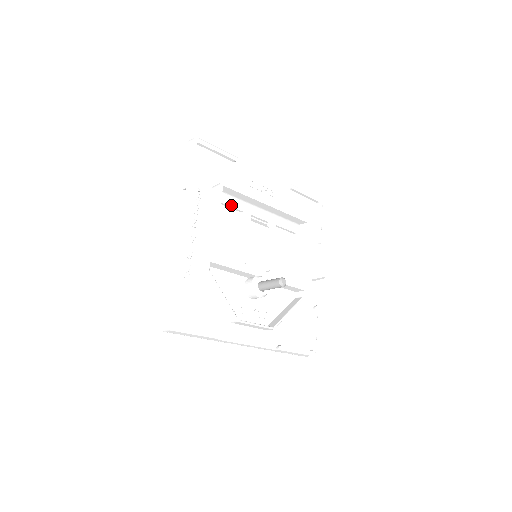
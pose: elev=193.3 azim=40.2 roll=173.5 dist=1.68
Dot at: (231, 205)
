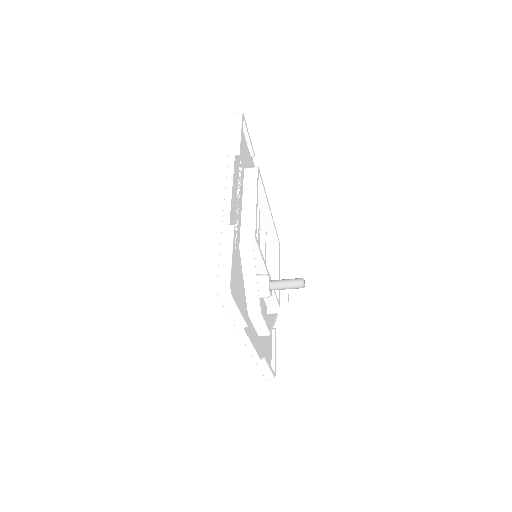
Dot at: occluded
